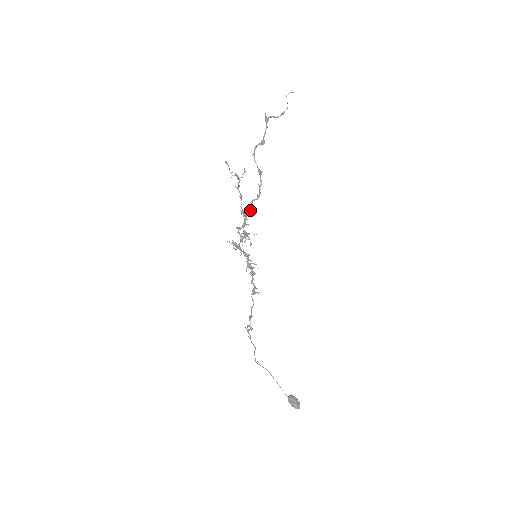
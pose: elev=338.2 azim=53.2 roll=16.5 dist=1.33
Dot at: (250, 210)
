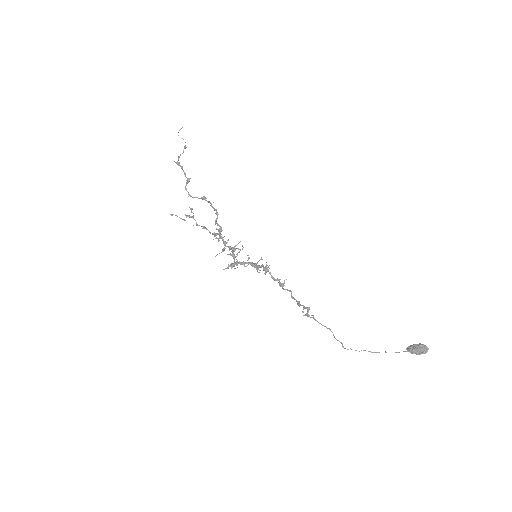
Dot at: (219, 228)
